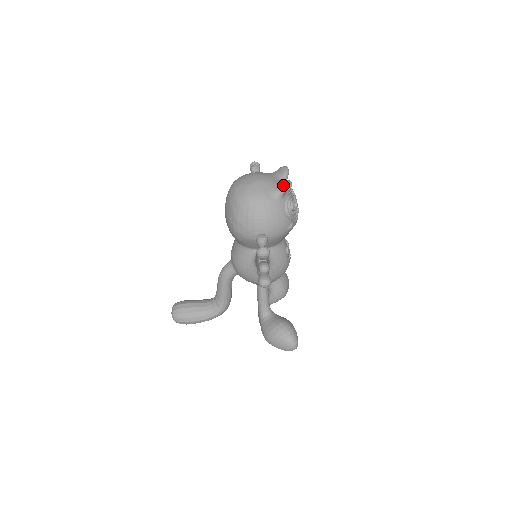
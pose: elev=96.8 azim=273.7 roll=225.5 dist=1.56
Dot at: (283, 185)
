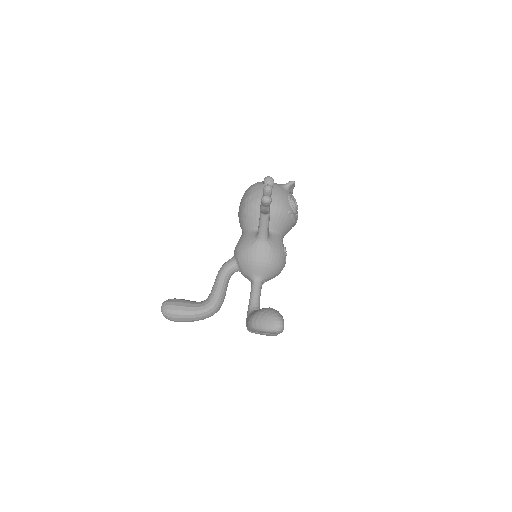
Dot at: (289, 182)
